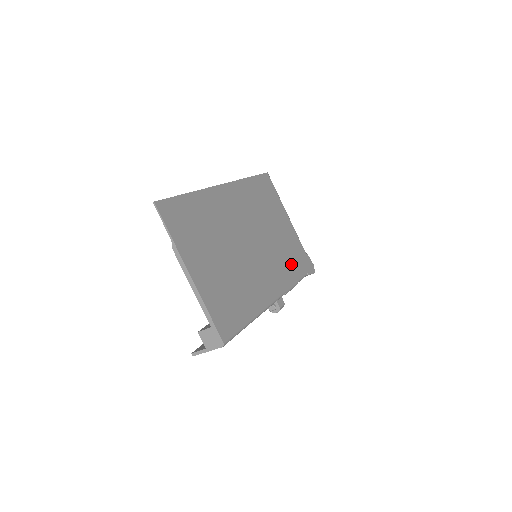
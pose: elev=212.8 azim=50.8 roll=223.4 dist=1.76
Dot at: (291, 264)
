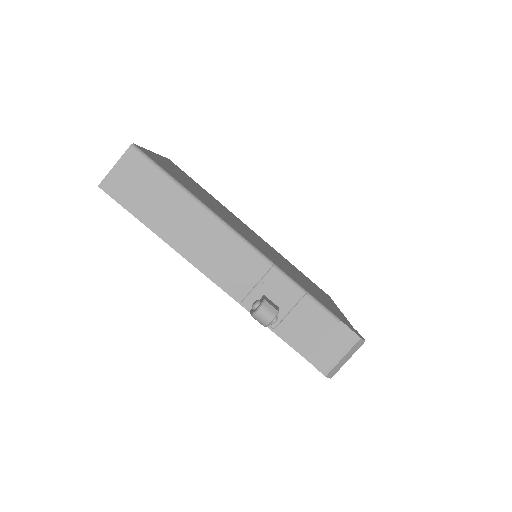
Dot at: (309, 290)
